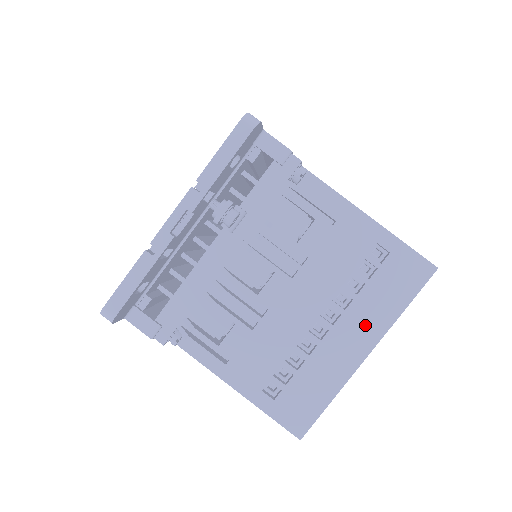
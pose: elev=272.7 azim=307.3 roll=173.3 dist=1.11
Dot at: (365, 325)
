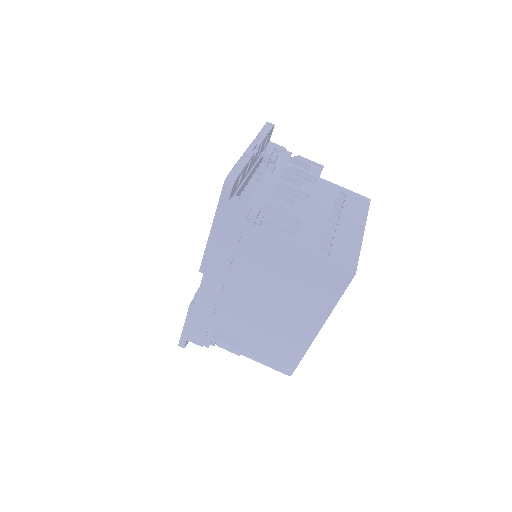
Dot at: (354, 220)
